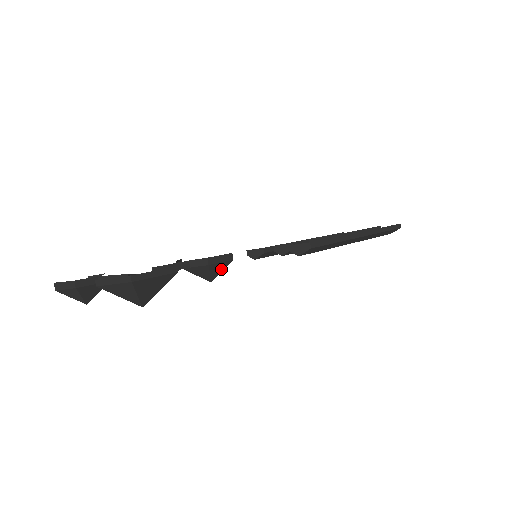
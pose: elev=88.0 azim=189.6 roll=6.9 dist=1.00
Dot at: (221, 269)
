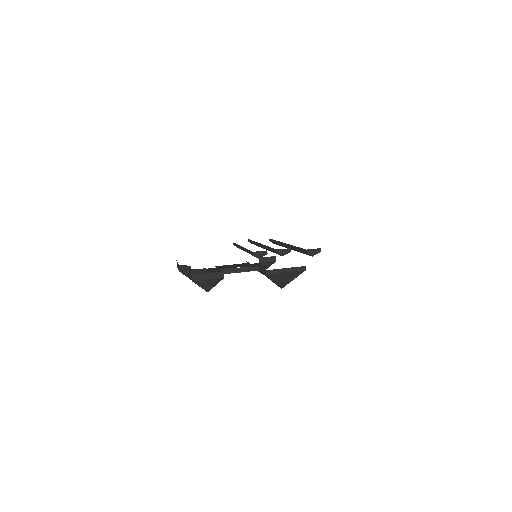
Dot at: occluded
